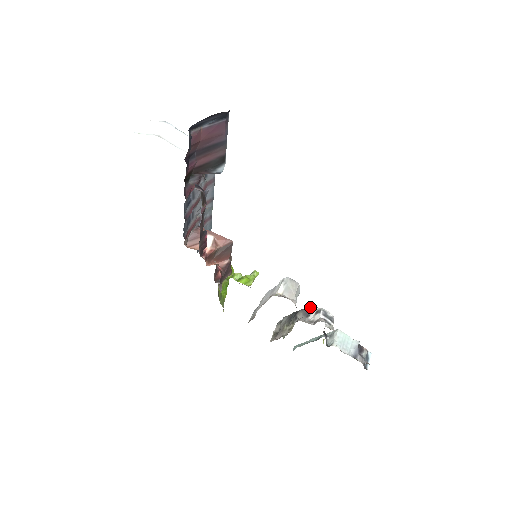
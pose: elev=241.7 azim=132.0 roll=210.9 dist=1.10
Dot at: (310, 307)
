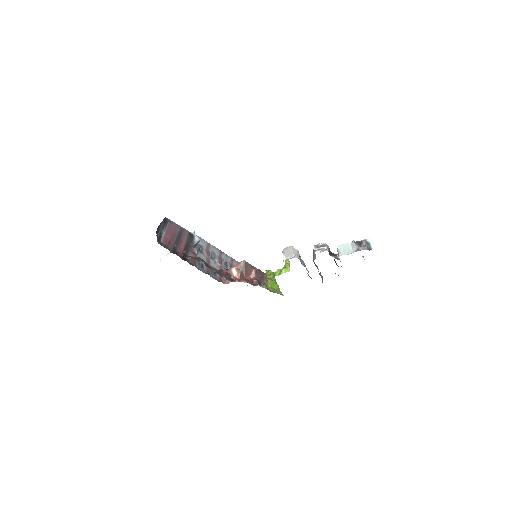
Dot at: (313, 250)
